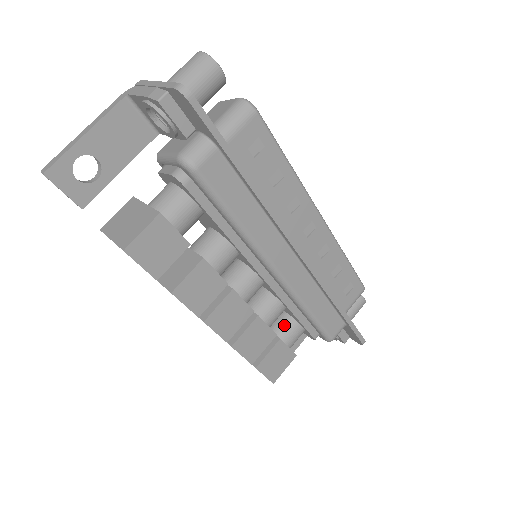
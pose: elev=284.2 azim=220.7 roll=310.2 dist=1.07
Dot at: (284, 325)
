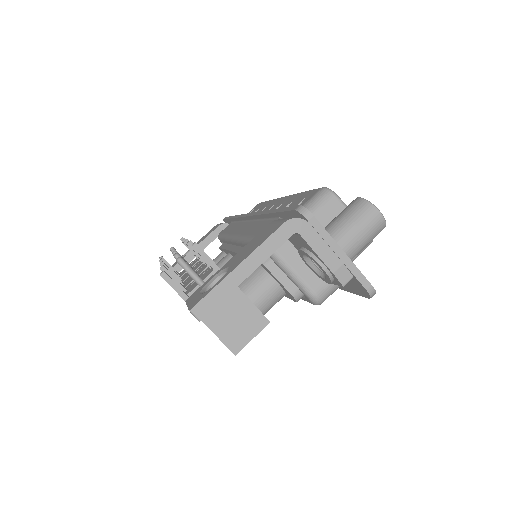
Dot at: occluded
